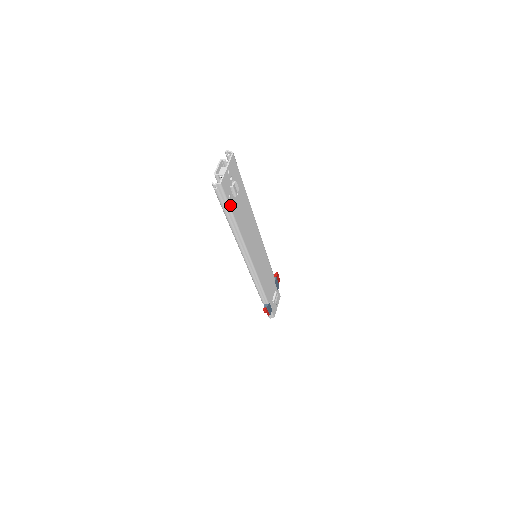
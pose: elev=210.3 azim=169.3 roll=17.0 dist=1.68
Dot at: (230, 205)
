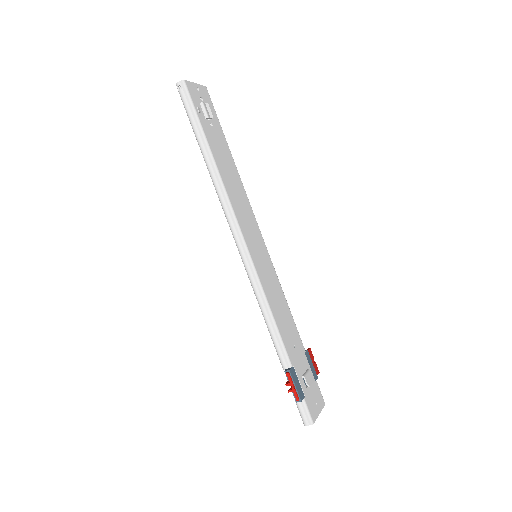
Dot at: (199, 118)
